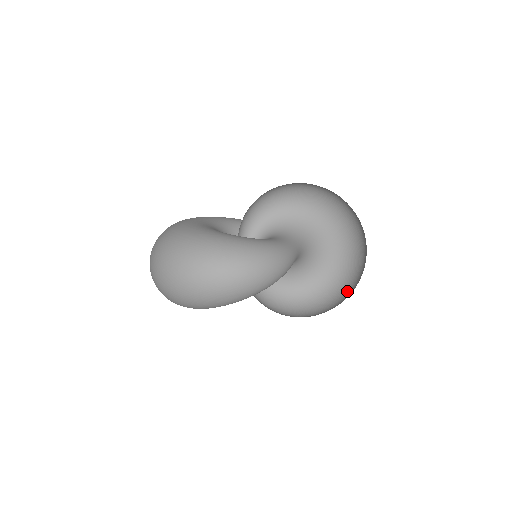
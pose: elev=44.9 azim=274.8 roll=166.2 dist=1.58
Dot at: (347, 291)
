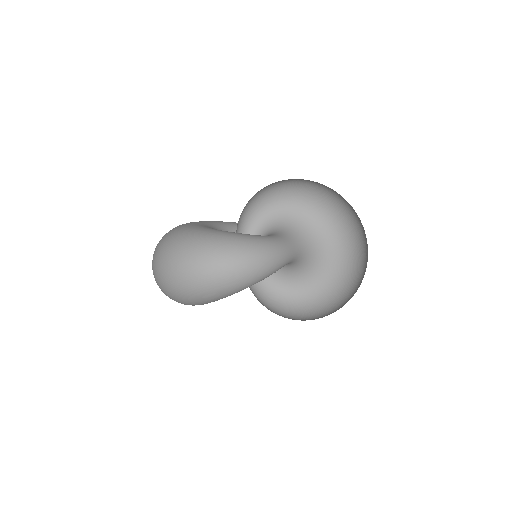
Dot at: (353, 293)
